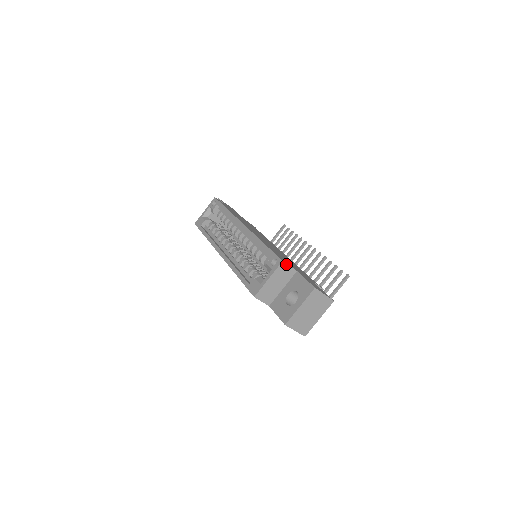
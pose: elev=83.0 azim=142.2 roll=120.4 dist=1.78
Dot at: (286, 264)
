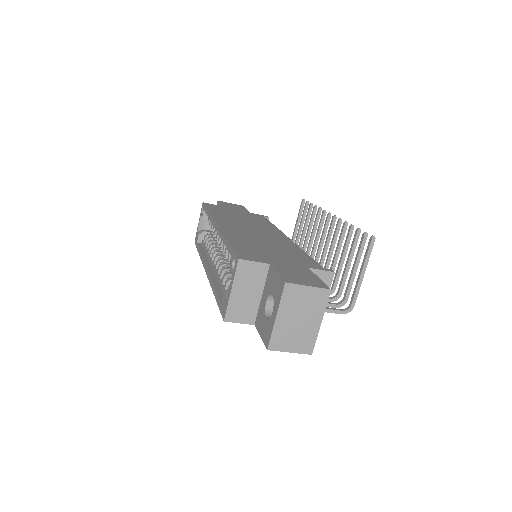
Dot at: (247, 261)
